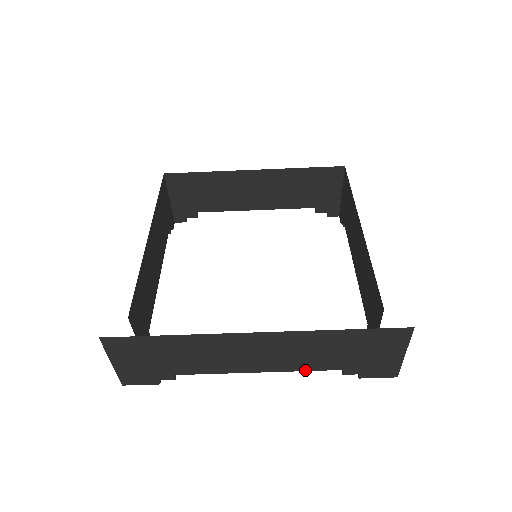
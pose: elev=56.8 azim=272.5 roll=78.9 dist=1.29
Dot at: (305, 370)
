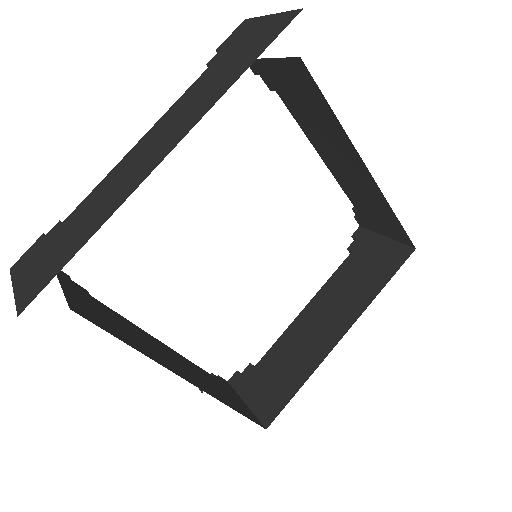
Dot at: occluded
